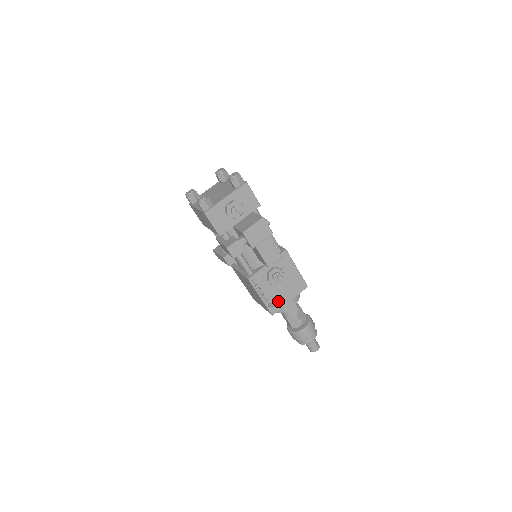
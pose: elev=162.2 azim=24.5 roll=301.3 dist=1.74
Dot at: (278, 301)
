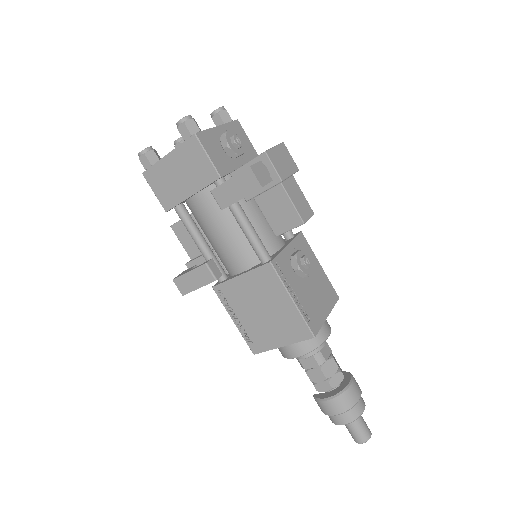
Dot at: (314, 312)
